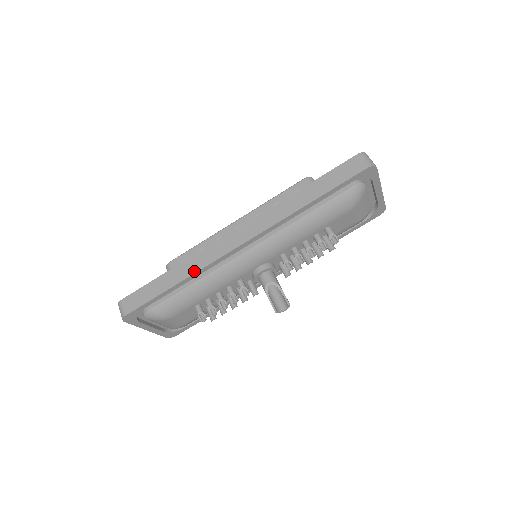
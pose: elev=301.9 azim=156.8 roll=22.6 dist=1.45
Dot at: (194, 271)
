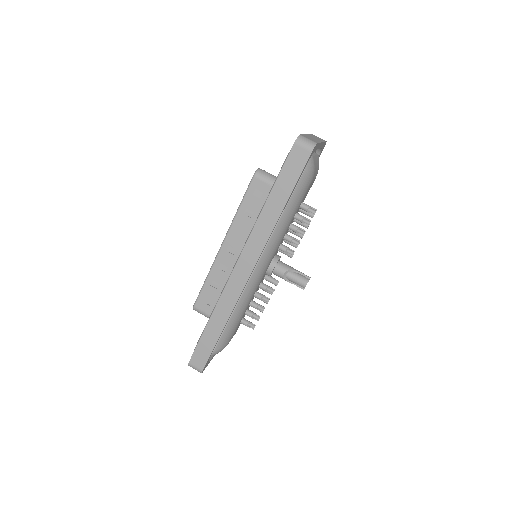
Dot at: (229, 312)
